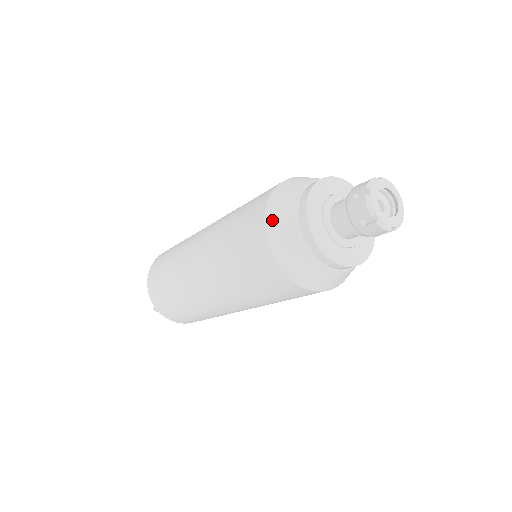
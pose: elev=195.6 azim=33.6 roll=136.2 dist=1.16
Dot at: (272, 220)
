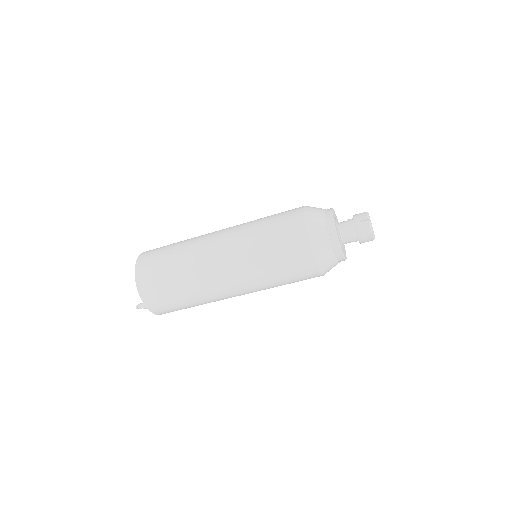
Dot at: (313, 237)
